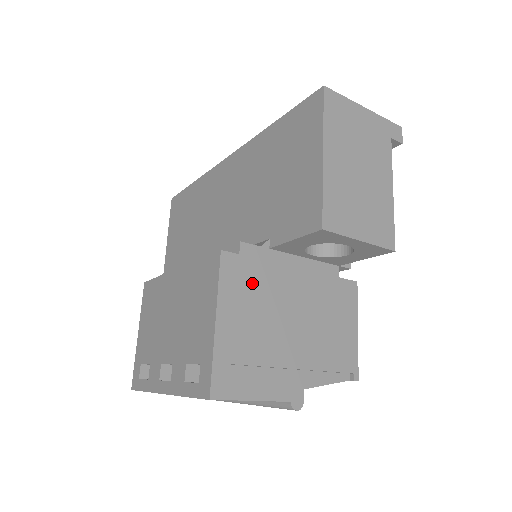
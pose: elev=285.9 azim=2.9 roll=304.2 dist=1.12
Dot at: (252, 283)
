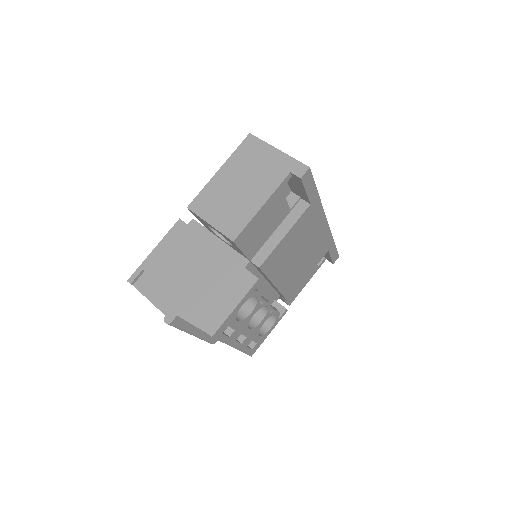
Dot at: (184, 242)
